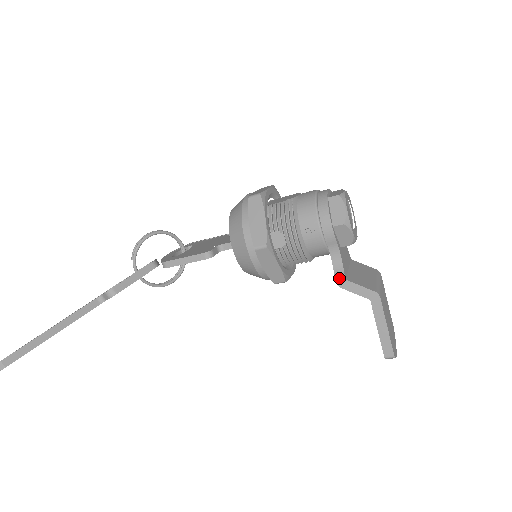
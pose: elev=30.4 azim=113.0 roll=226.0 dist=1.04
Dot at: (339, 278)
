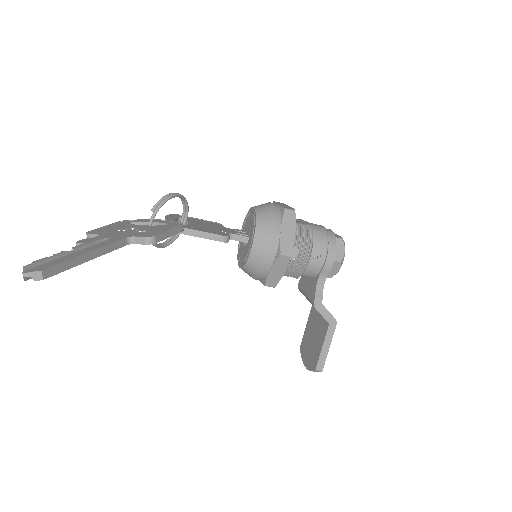
Dot at: (318, 300)
